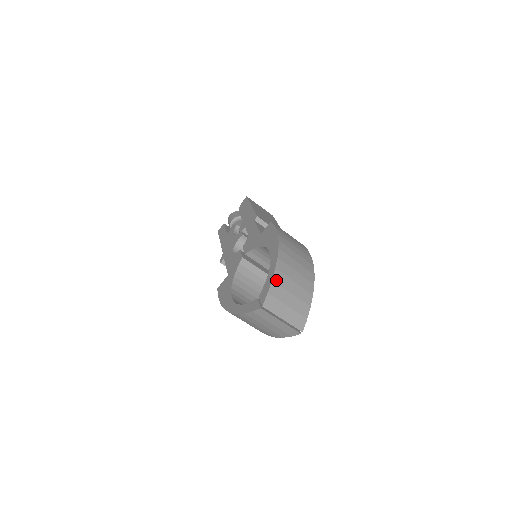
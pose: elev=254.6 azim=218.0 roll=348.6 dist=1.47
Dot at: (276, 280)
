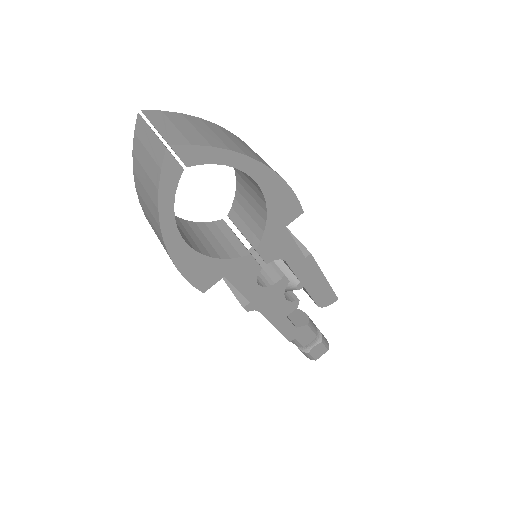
Dot at: (188, 117)
